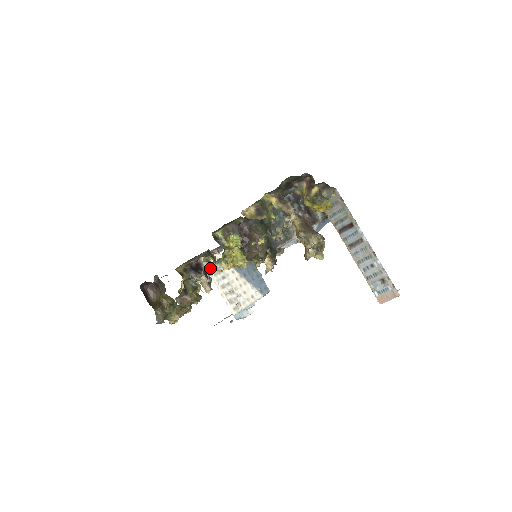
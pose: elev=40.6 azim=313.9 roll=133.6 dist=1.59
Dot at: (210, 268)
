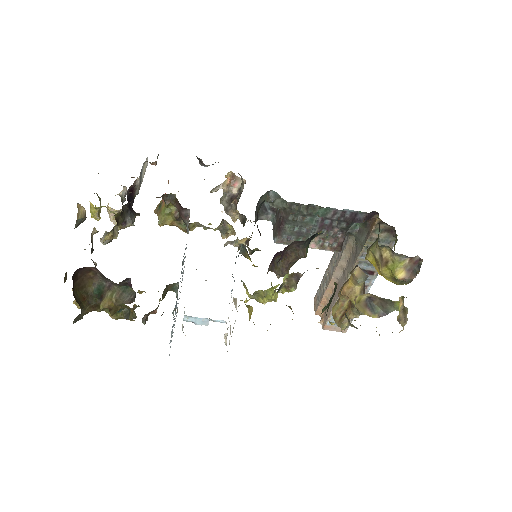
Dot at: occluded
